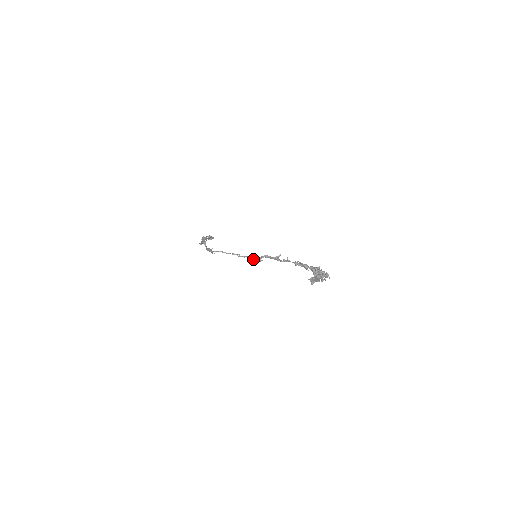
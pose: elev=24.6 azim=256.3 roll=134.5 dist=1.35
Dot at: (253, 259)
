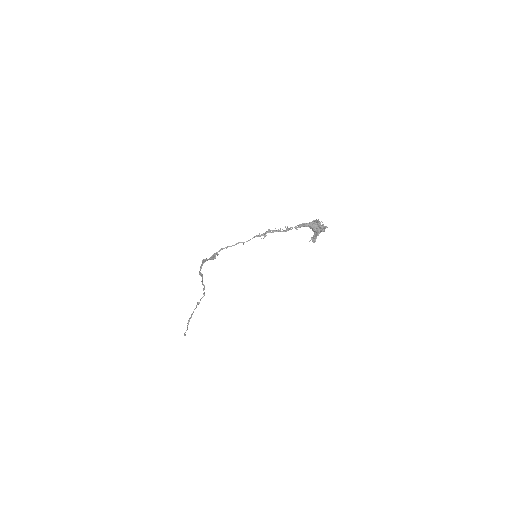
Dot at: (258, 236)
